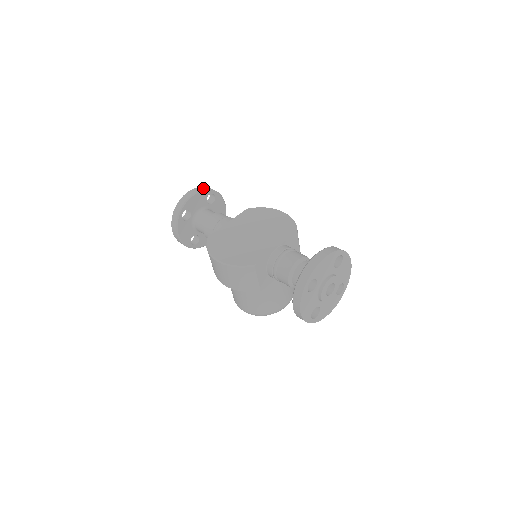
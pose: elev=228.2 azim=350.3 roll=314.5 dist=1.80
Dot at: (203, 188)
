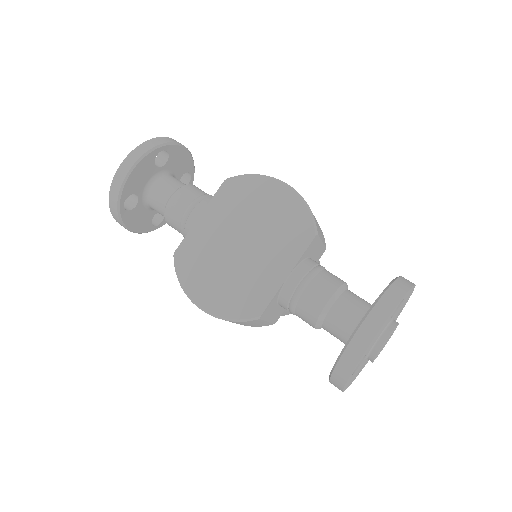
Dot at: (143, 150)
